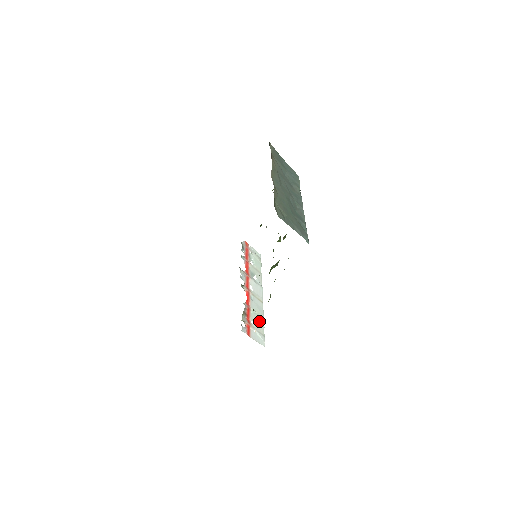
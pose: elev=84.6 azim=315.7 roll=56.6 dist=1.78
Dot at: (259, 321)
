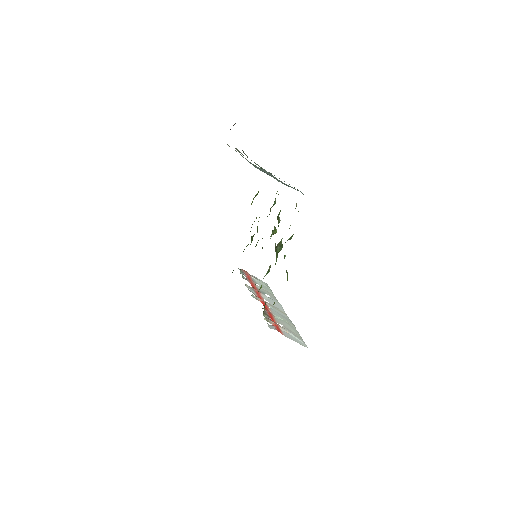
Dot at: (289, 326)
